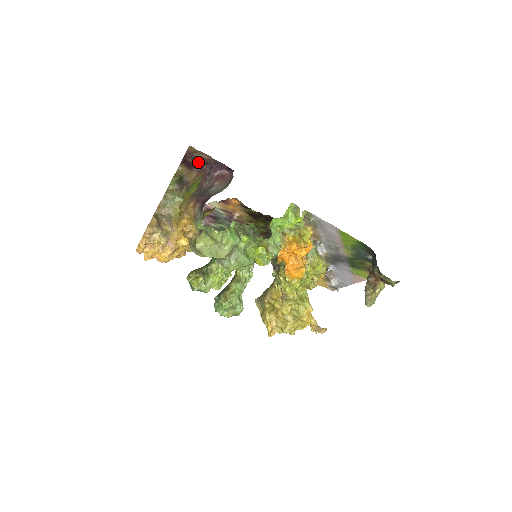
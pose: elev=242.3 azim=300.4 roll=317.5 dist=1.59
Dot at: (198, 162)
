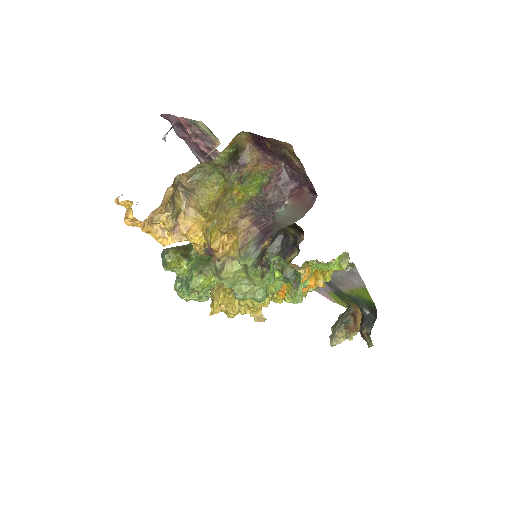
Dot at: (278, 154)
